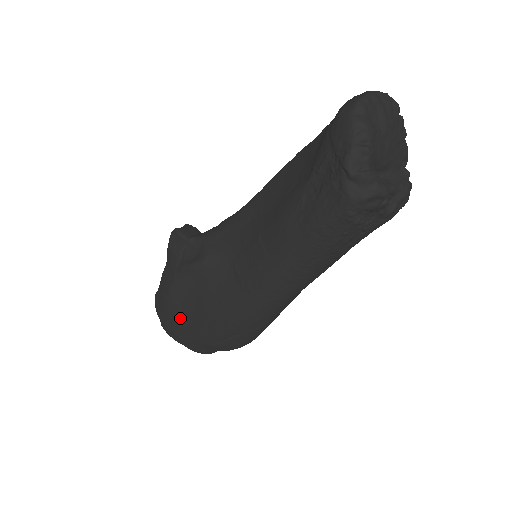
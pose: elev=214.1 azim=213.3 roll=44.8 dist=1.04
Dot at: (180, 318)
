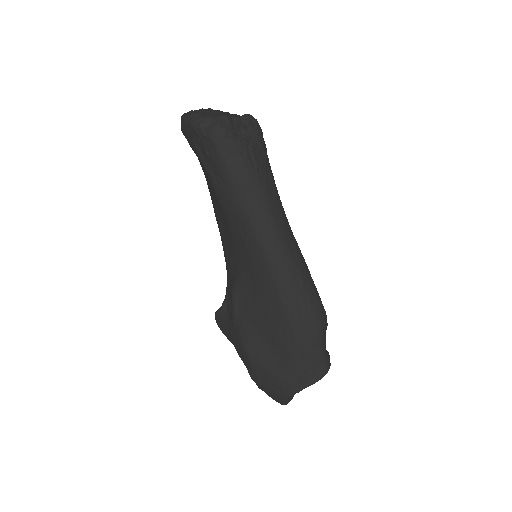
Dot at: (271, 360)
